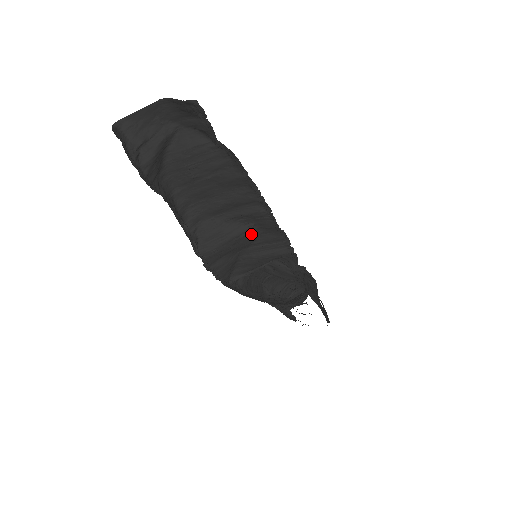
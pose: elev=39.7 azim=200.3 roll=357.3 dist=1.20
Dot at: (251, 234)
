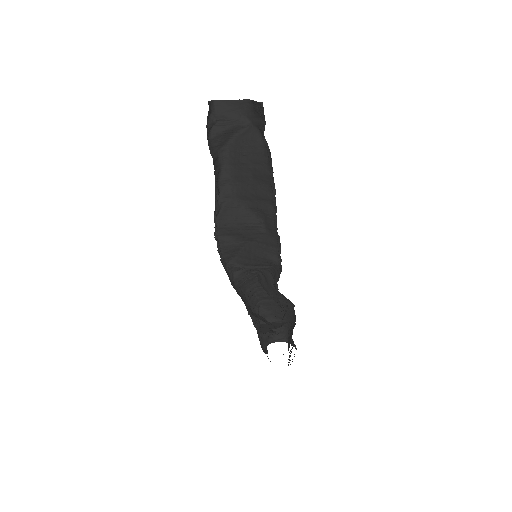
Dot at: (258, 229)
